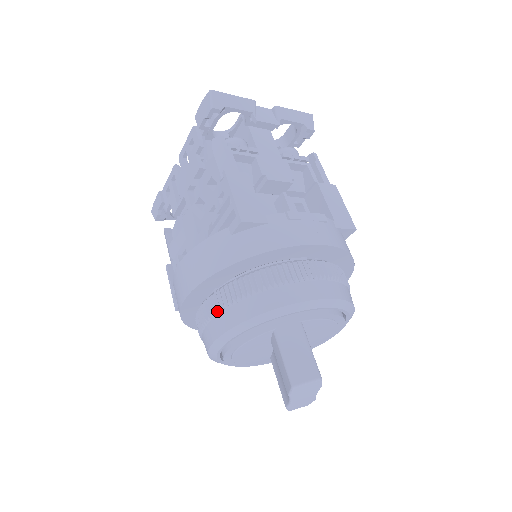
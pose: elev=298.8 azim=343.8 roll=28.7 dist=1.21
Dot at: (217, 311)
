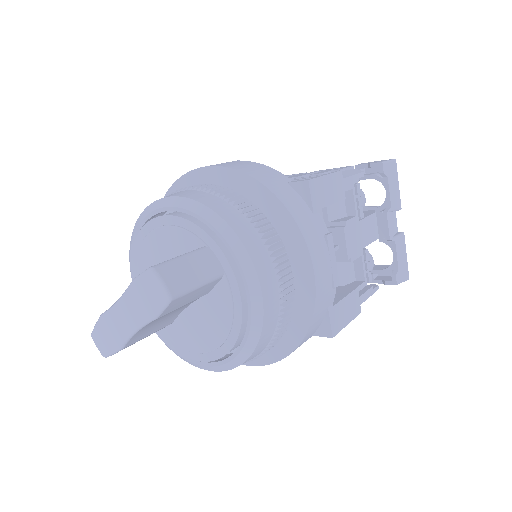
Dot at: (204, 189)
